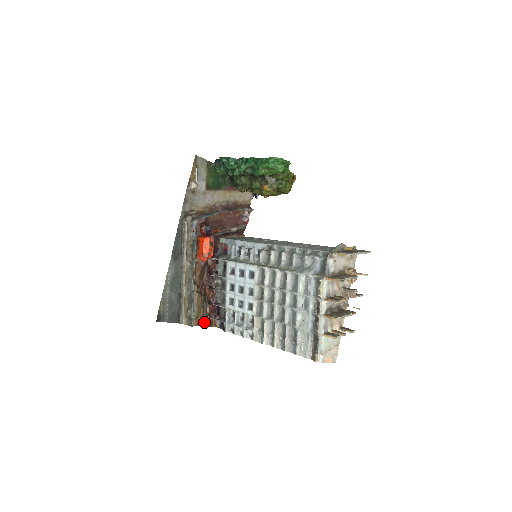
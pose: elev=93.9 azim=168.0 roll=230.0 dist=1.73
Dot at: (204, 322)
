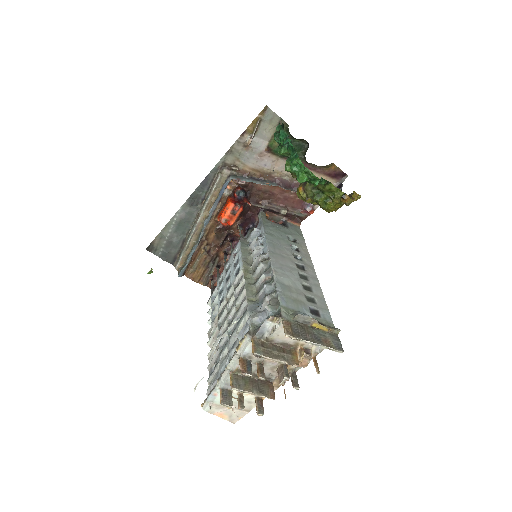
Dot at: (202, 280)
